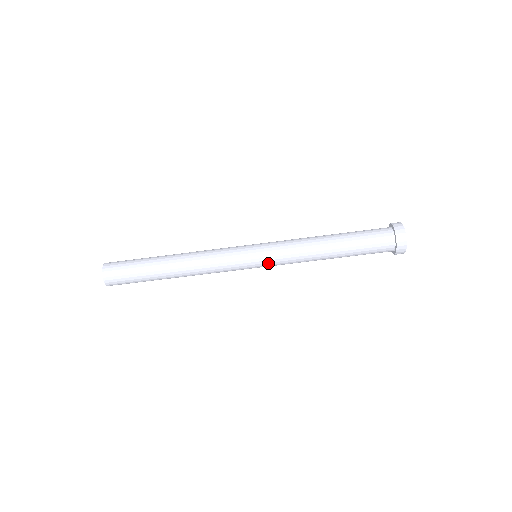
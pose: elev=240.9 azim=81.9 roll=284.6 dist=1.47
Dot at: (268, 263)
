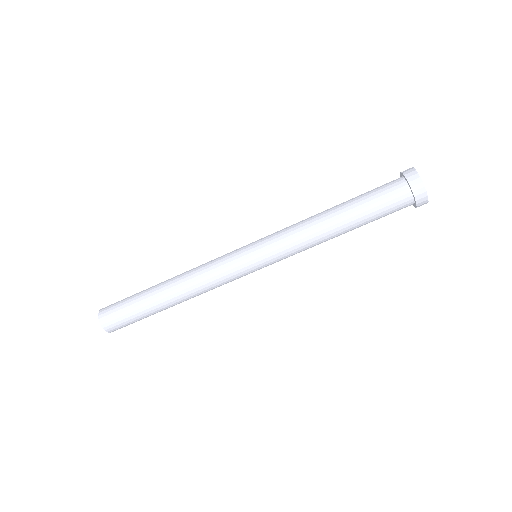
Dot at: (266, 251)
